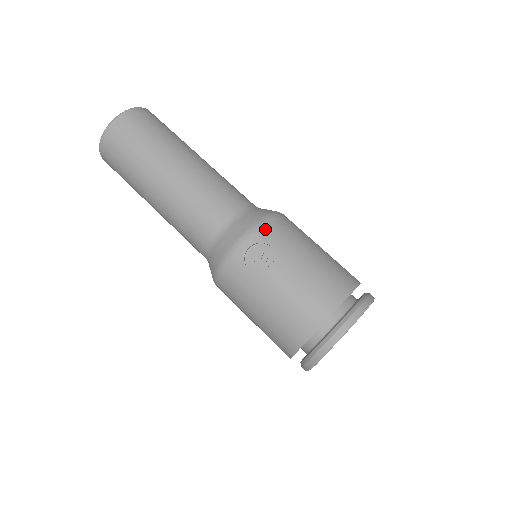
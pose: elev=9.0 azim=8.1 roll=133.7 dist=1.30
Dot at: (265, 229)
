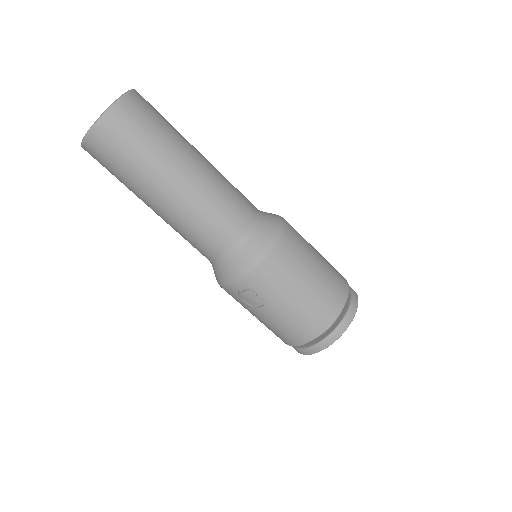
Dot at: (256, 275)
